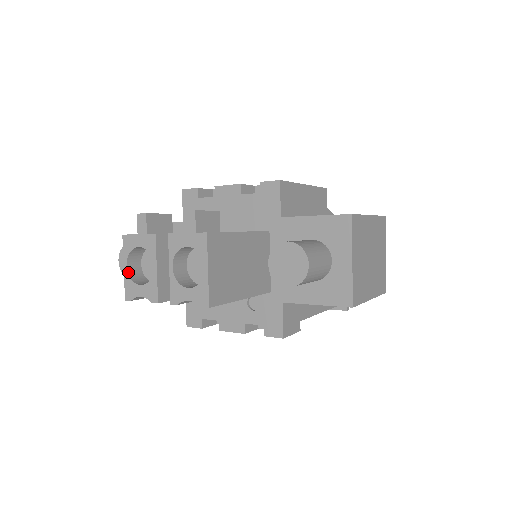
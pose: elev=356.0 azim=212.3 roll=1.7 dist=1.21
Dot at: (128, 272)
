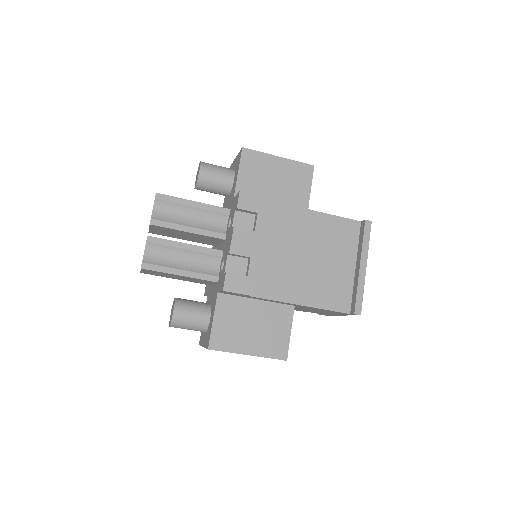
Dot at: occluded
